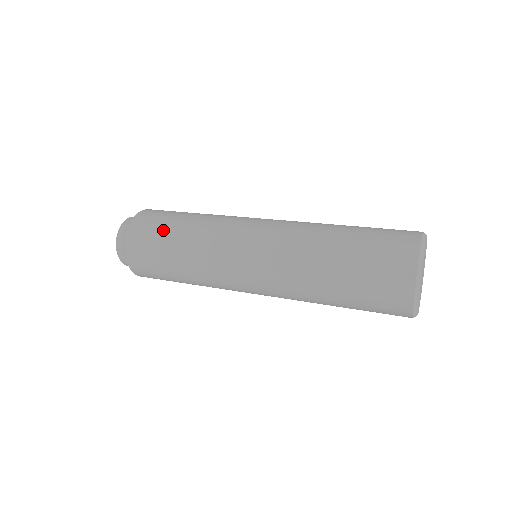
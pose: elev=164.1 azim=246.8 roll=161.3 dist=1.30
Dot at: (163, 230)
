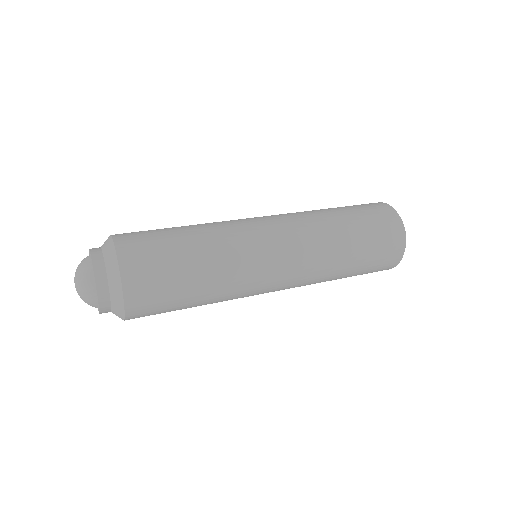
Dot at: (163, 231)
